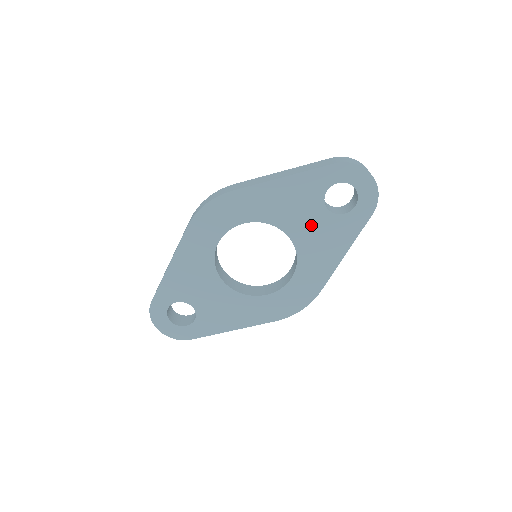
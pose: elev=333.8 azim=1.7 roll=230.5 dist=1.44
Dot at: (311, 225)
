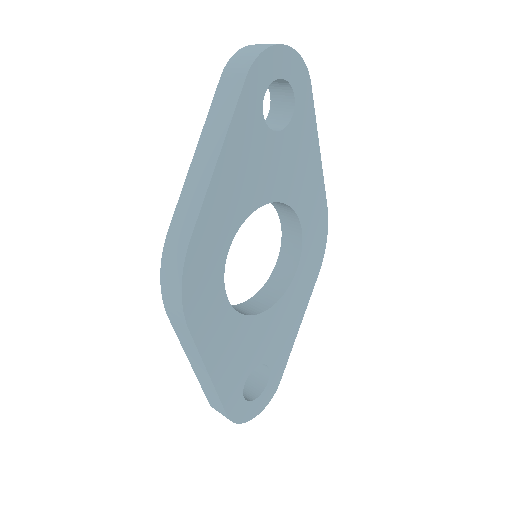
Dot at: (278, 166)
